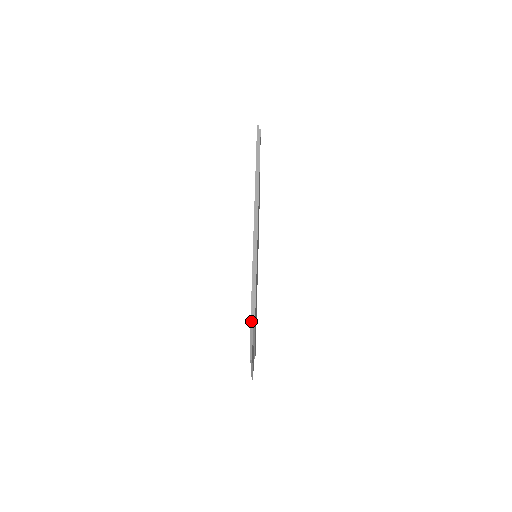
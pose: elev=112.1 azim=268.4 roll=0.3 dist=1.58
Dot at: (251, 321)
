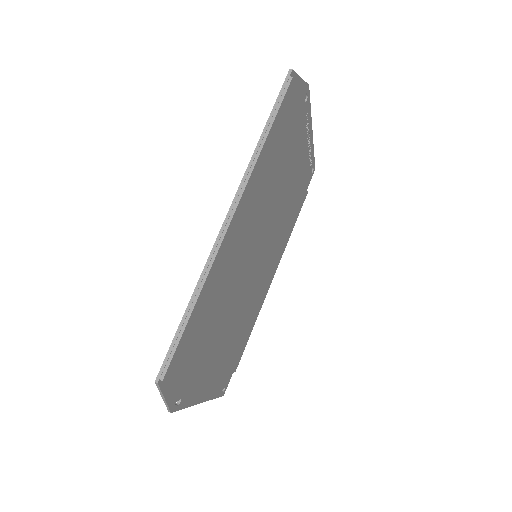
Dot at: (156, 380)
